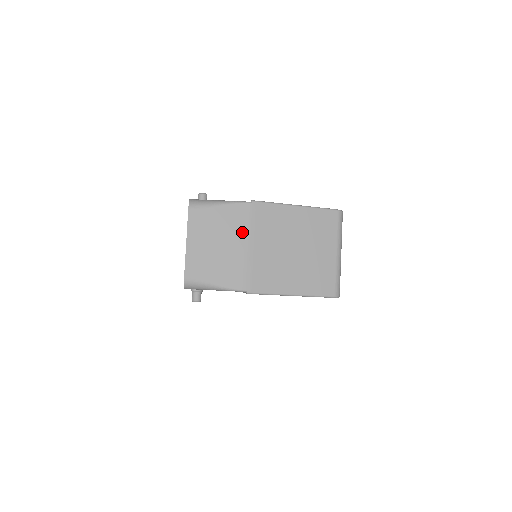
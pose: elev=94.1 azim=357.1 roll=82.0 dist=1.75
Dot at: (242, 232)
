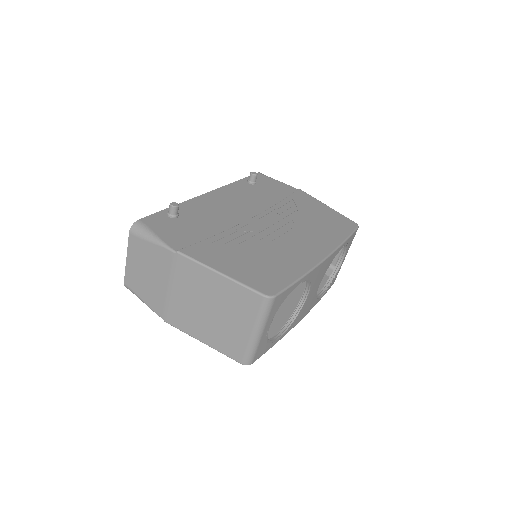
Dot at: (165, 274)
